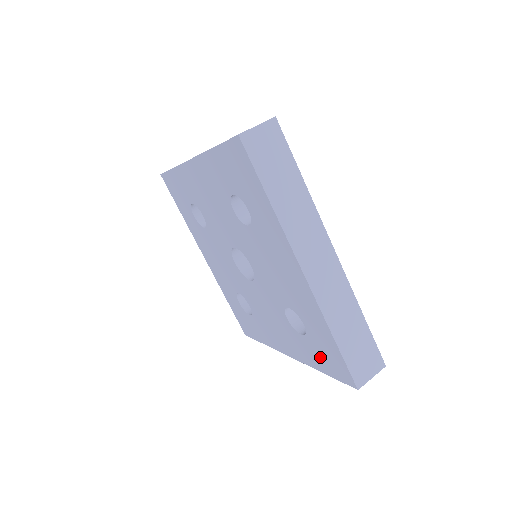
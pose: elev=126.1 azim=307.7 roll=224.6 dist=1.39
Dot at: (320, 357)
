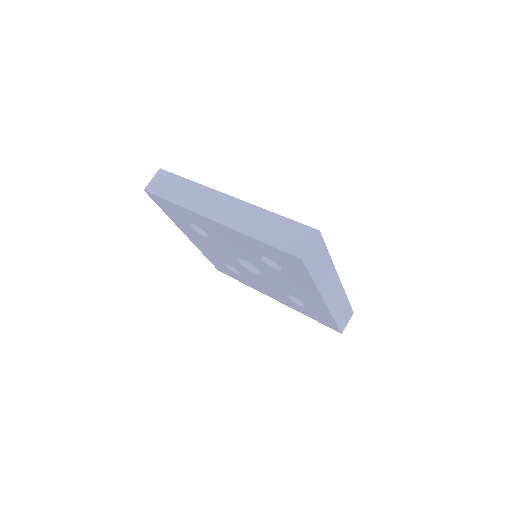
Dot at: (313, 316)
